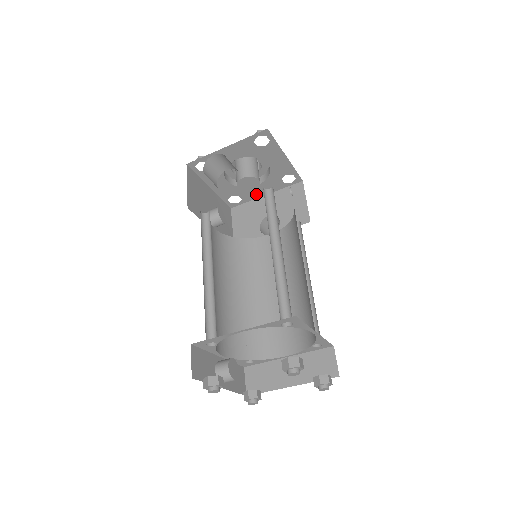
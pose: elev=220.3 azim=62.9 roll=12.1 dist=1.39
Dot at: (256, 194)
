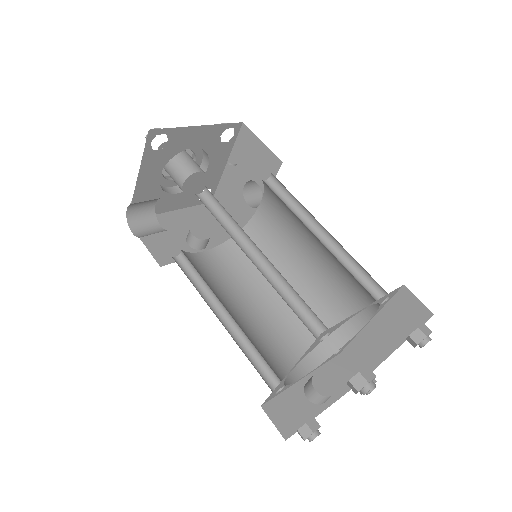
Dot at: (217, 173)
